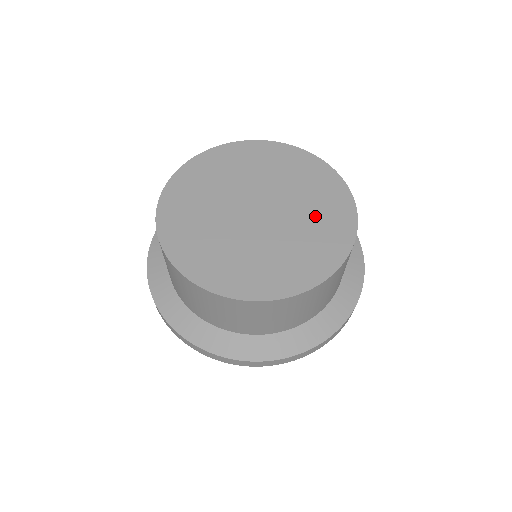
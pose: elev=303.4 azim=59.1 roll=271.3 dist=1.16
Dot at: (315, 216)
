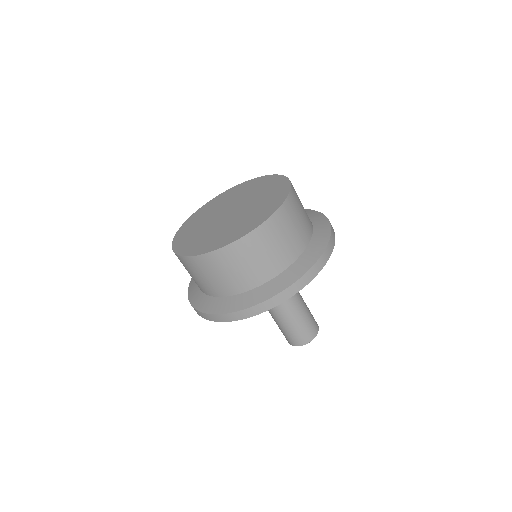
Dot at: (261, 191)
